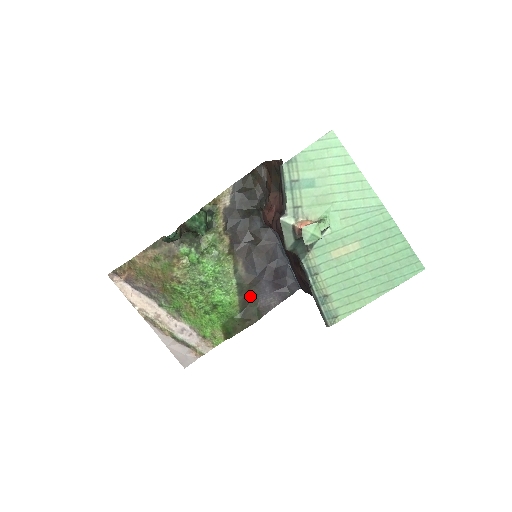
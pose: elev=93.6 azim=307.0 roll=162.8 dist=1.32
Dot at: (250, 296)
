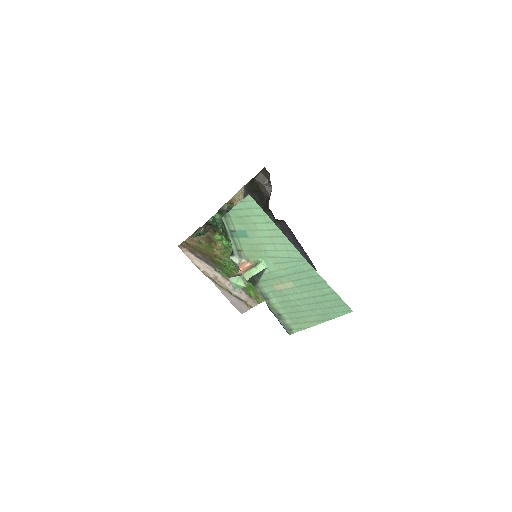
Dot at: occluded
